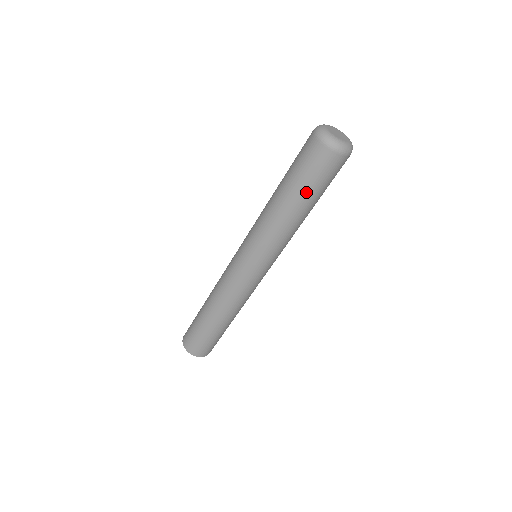
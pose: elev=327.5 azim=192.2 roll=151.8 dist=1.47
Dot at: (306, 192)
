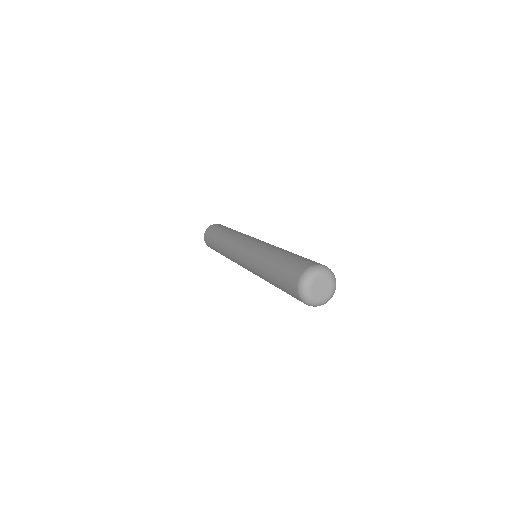
Dot at: (279, 285)
